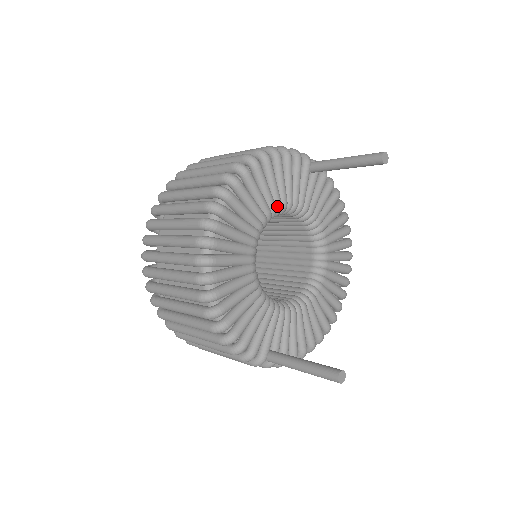
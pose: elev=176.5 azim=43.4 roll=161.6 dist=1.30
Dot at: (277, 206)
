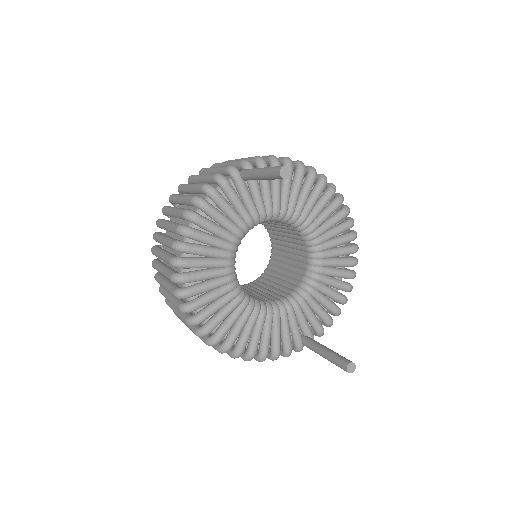
Dot at: (233, 242)
